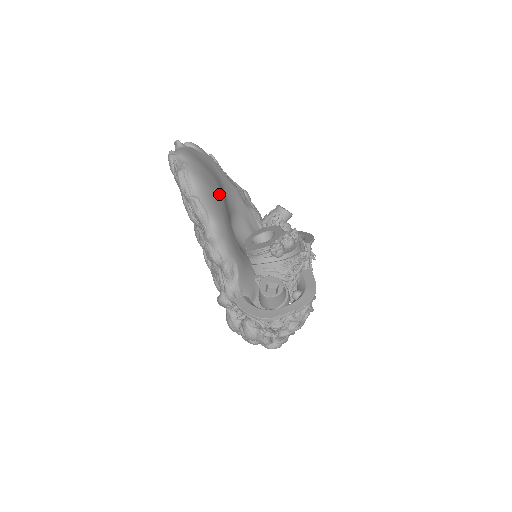
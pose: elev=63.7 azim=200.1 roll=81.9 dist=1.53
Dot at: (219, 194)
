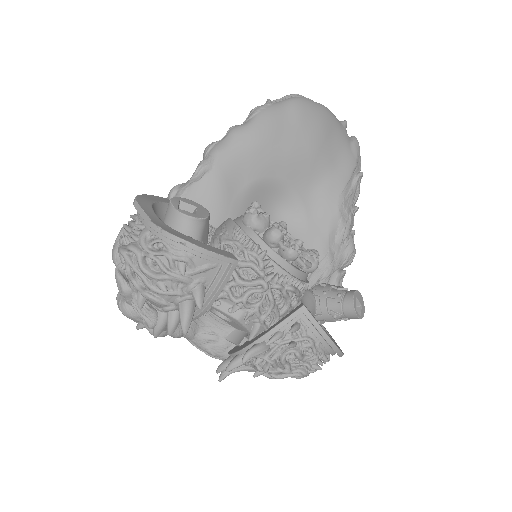
Dot at: (298, 143)
